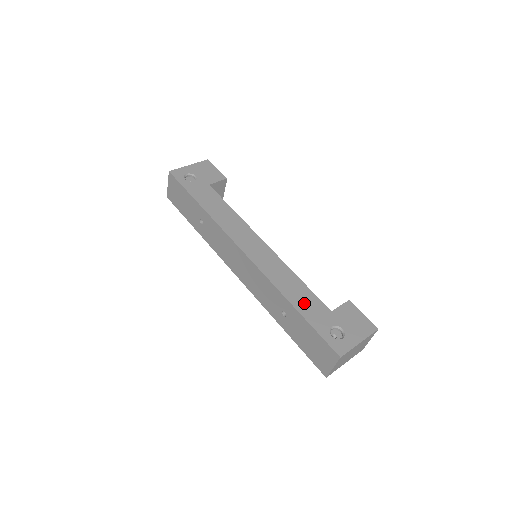
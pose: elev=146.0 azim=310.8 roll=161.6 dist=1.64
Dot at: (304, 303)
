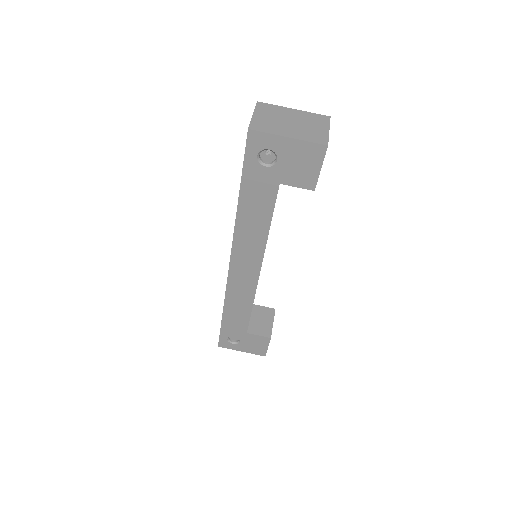
Dot at: (233, 319)
